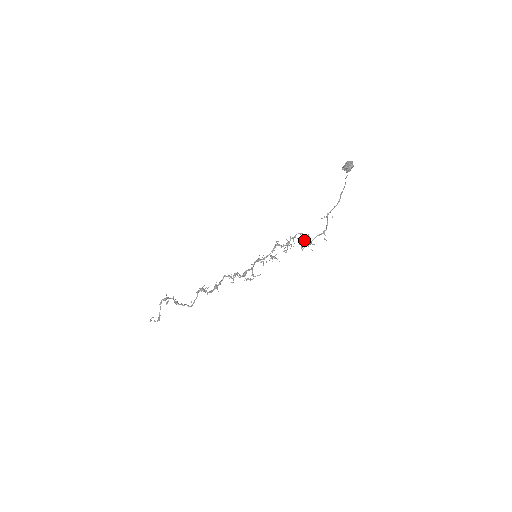
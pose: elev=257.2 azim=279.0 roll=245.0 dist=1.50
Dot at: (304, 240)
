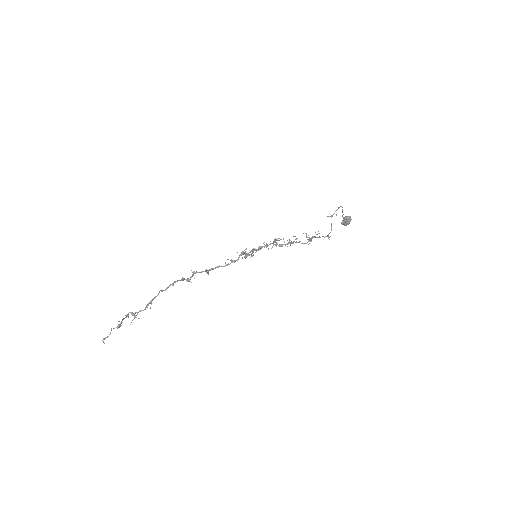
Dot at: occluded
